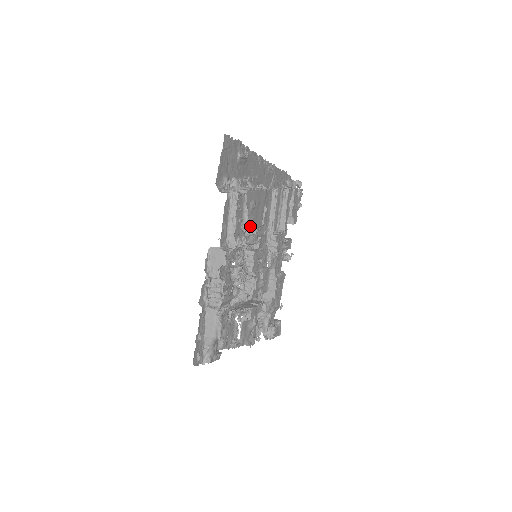
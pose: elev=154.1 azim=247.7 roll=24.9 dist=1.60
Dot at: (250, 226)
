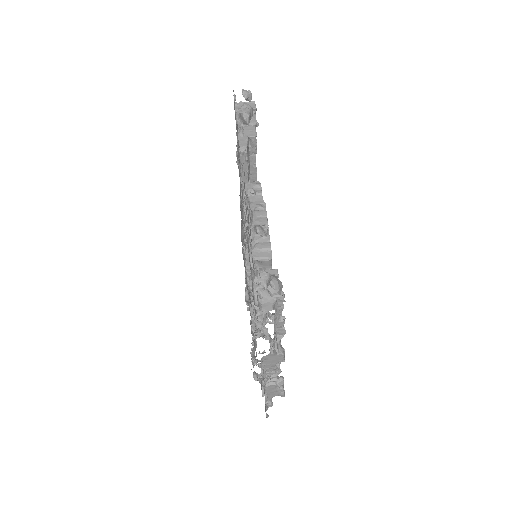
Dot at: occluded
